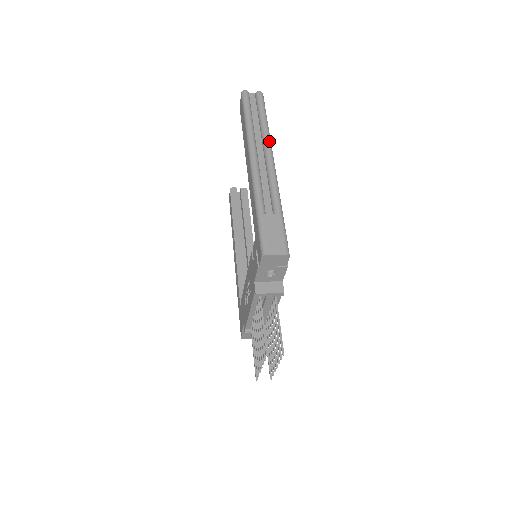
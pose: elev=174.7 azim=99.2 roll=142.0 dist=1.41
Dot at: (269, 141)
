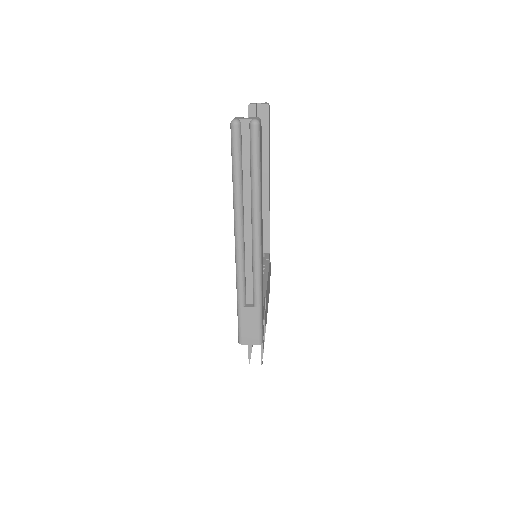
Dot at: (258, 215)
